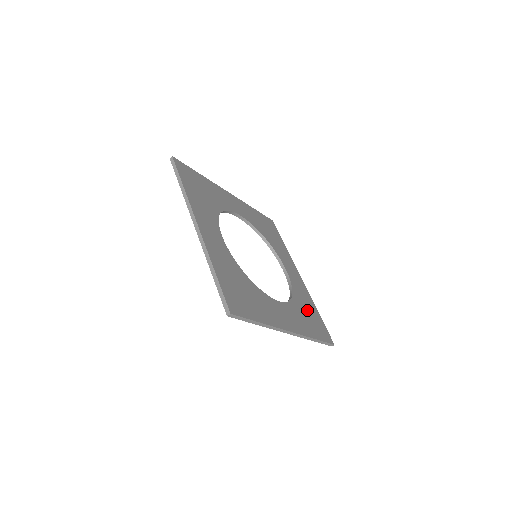
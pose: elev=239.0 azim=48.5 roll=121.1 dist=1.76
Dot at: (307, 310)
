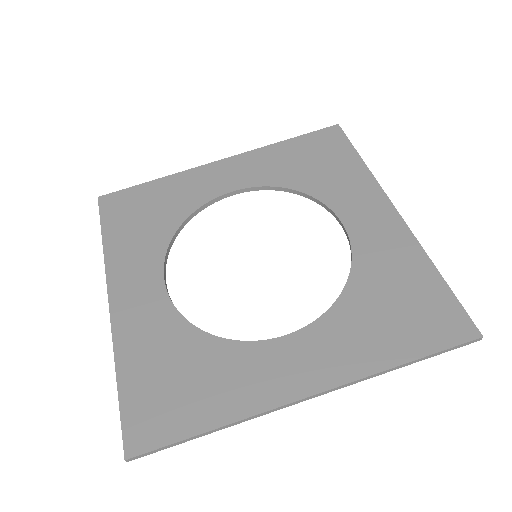
Dot at: (392, 294)
